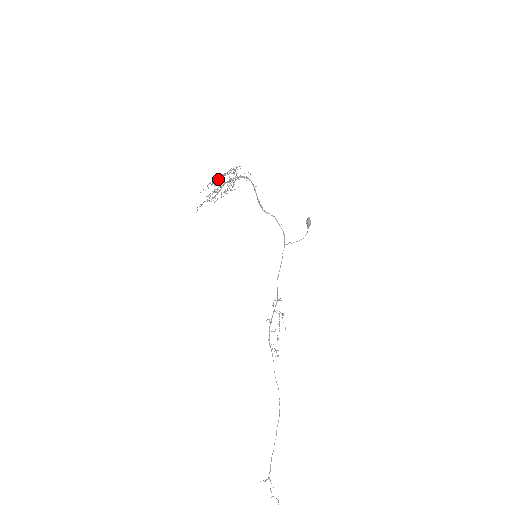
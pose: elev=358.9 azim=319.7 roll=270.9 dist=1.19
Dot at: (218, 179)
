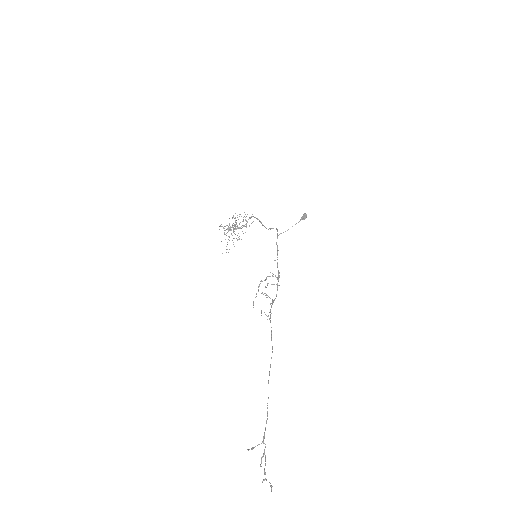
Dot at: occluded
